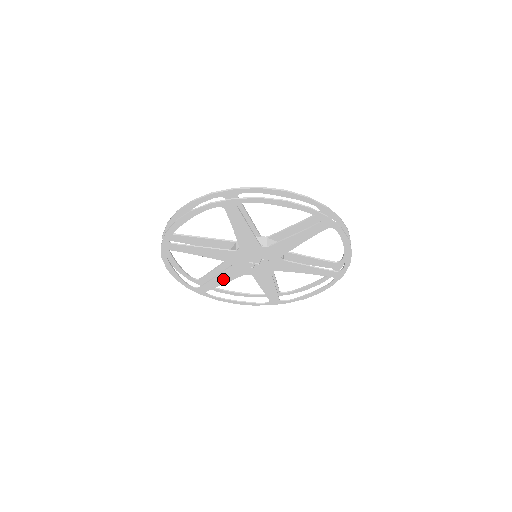
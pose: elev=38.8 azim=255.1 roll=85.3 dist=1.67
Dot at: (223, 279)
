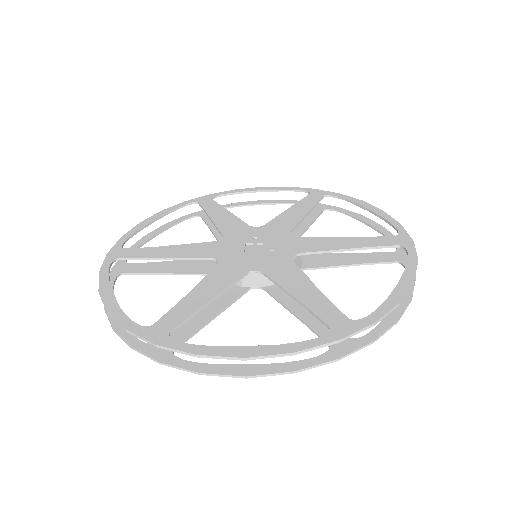
Dot at: occluded
